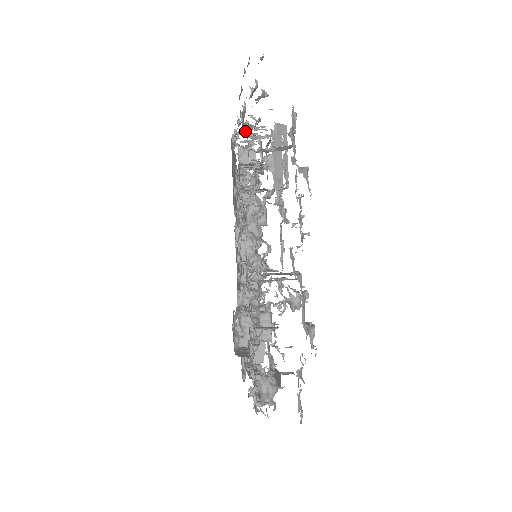
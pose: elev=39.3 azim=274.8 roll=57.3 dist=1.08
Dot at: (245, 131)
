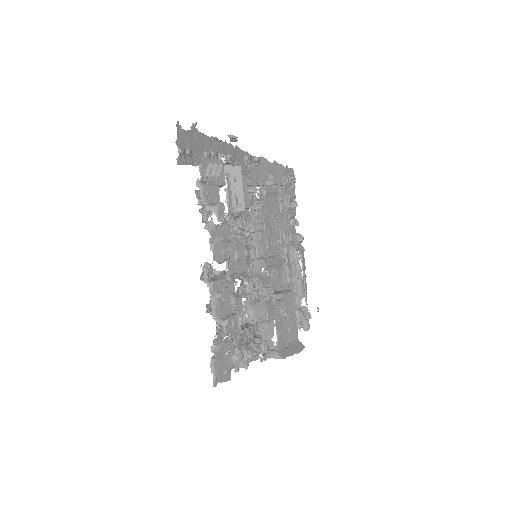
Dot at: occluded
